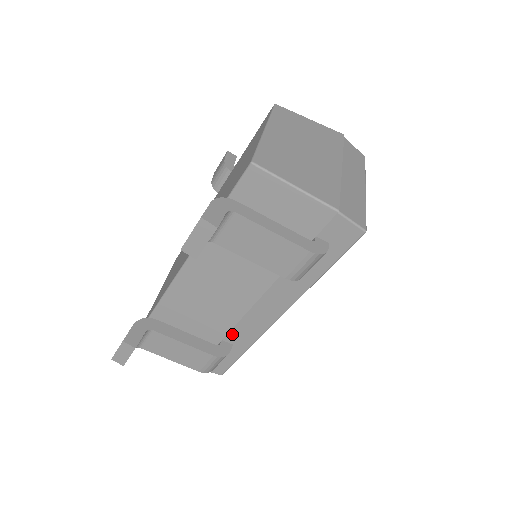
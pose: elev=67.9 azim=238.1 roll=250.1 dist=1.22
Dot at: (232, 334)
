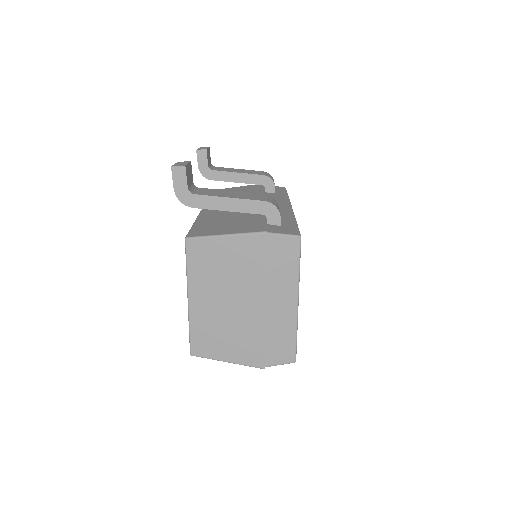
Dot at: occluded
